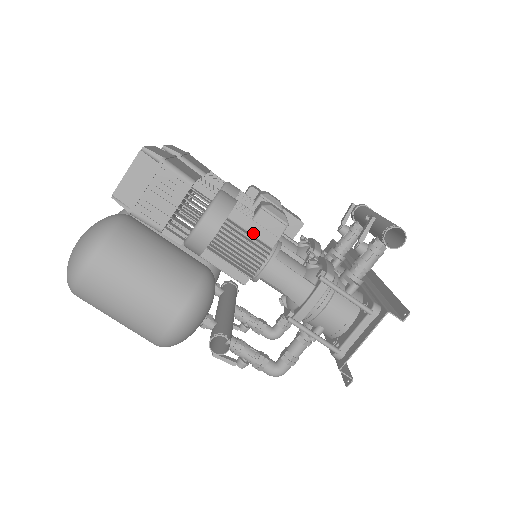
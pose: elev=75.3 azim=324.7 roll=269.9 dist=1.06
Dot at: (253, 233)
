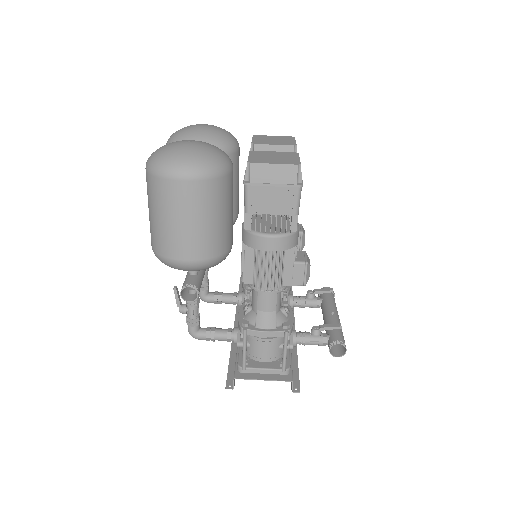
Dot at: (285, 268)
